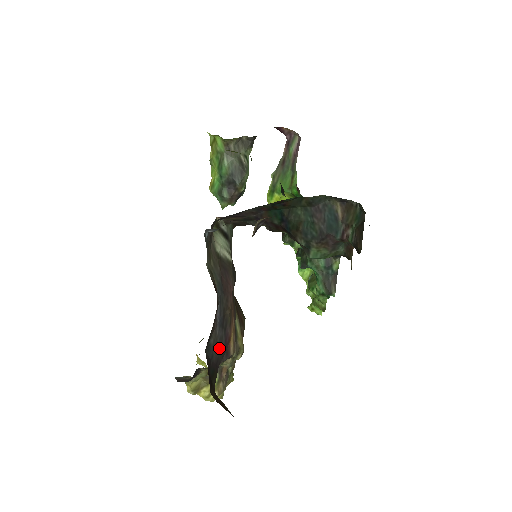
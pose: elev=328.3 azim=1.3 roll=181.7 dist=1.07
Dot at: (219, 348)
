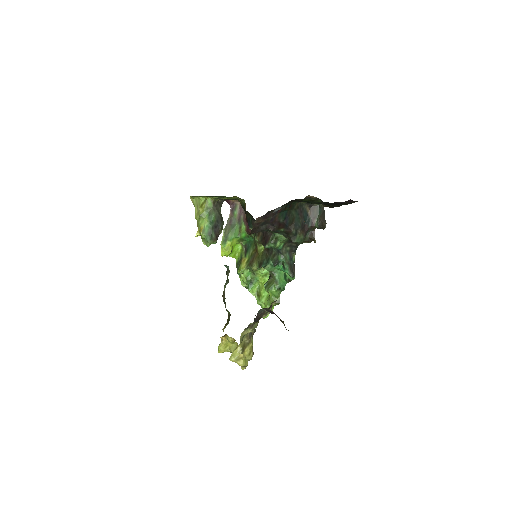
Dot at: occluded
